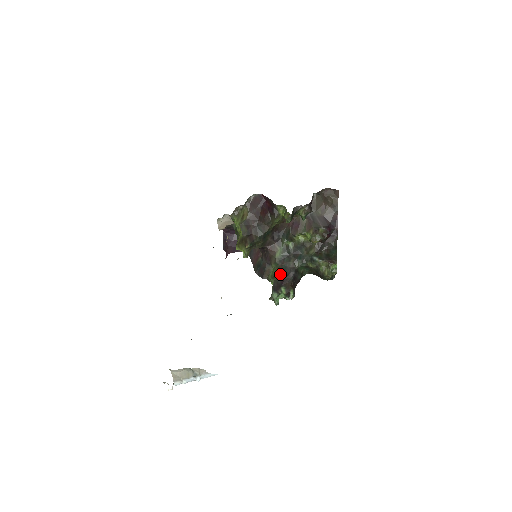
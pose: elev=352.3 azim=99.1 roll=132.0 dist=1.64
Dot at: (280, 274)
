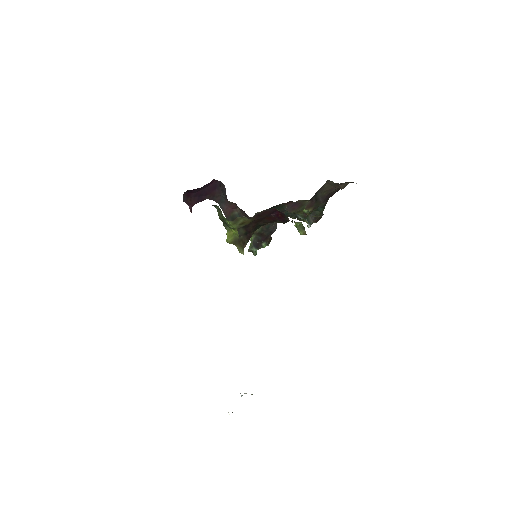
Dot at: (262, 233)
